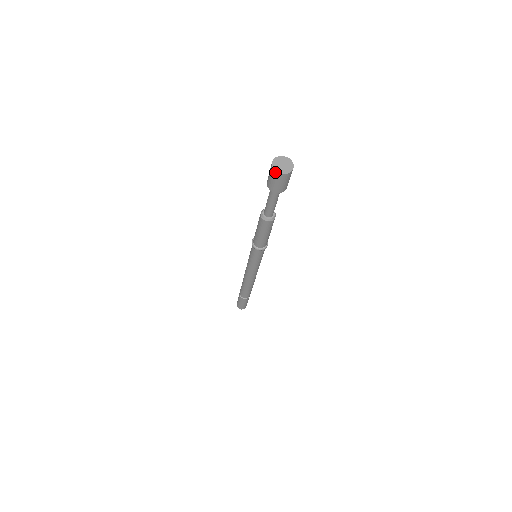
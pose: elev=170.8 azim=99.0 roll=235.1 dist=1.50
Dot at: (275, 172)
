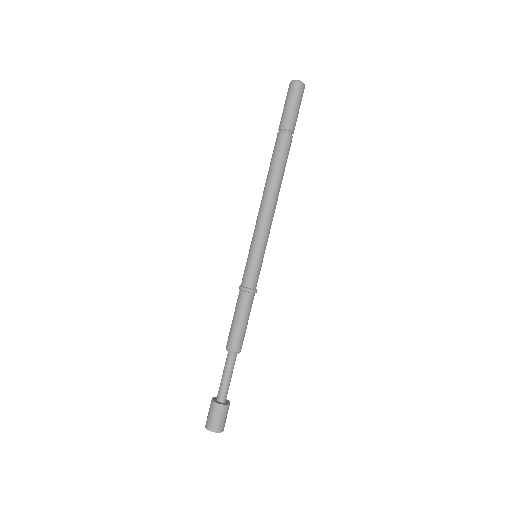
Dot at: occluded
